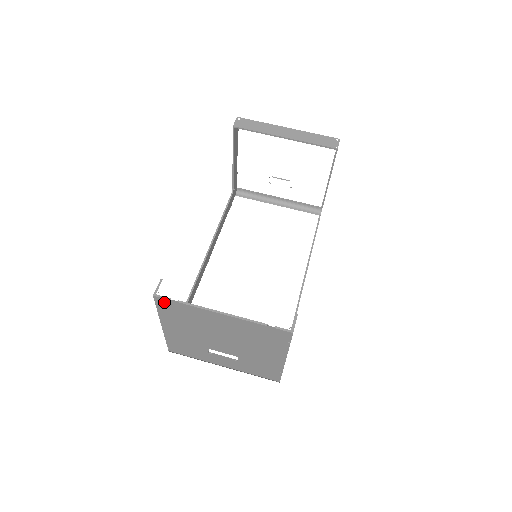
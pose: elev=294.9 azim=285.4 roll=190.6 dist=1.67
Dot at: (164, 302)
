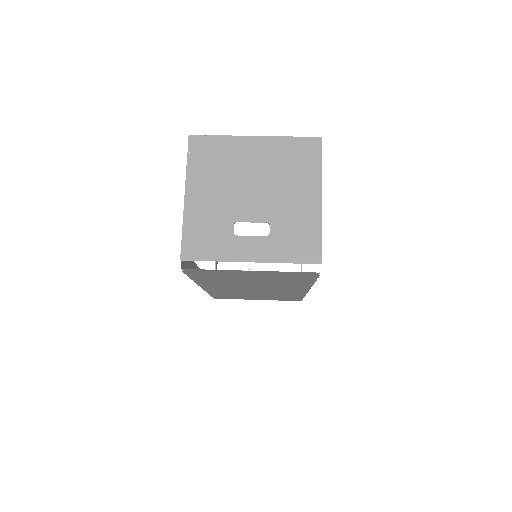
Dot at: (198, 142)
